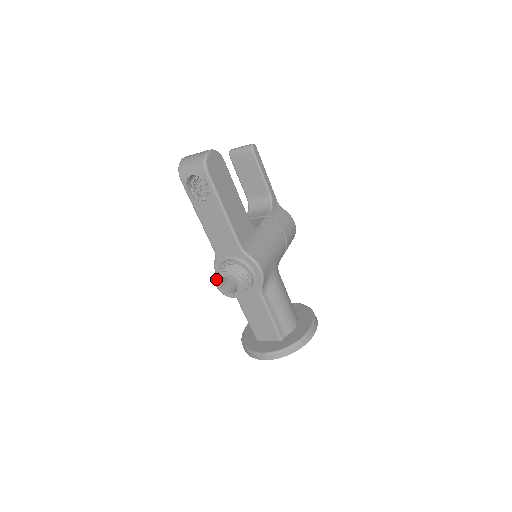
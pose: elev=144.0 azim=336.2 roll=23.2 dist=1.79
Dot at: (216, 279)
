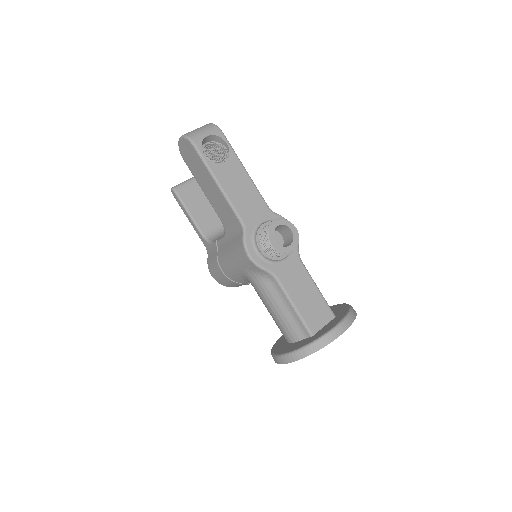
Dot at: (269, 233)
